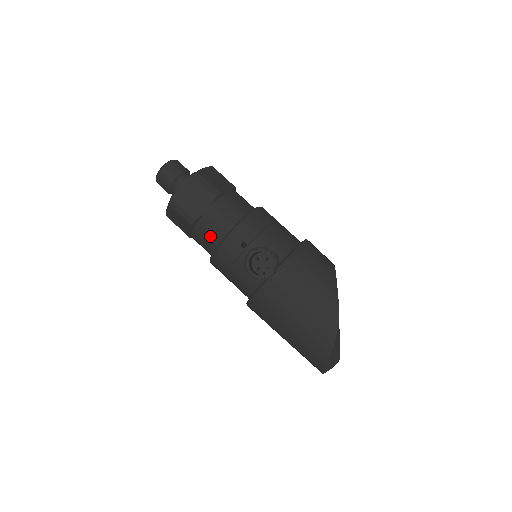
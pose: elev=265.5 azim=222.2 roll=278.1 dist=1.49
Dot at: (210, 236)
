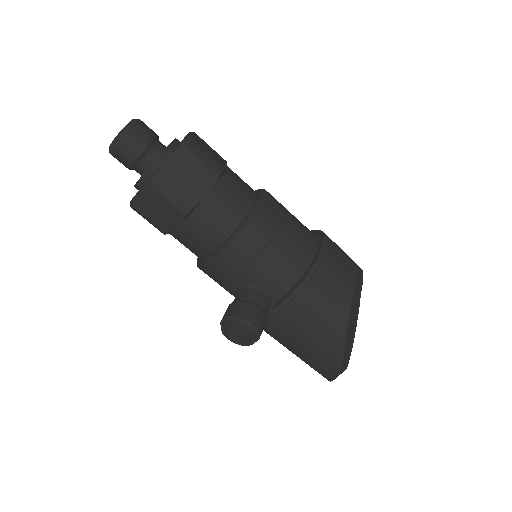
Dot at: (189, 249)
